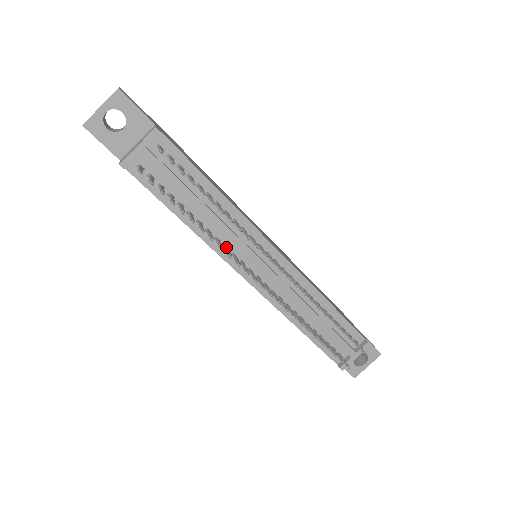
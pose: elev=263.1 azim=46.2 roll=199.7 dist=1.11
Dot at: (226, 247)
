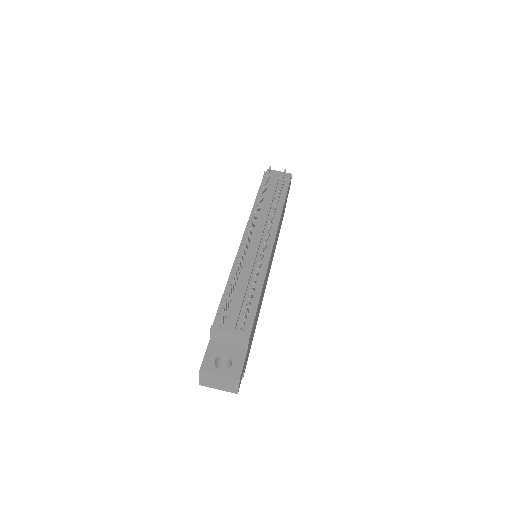
Dot at: (257, 218)
